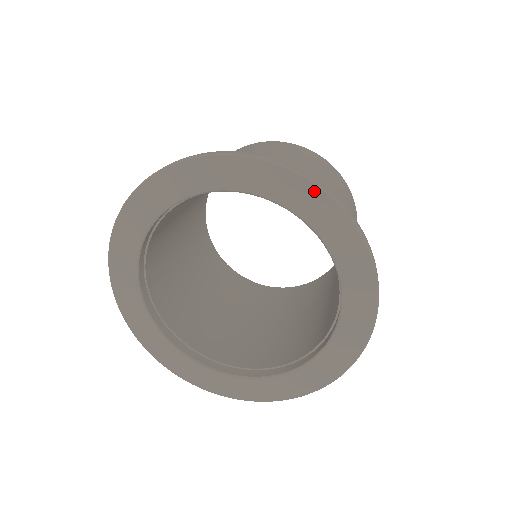
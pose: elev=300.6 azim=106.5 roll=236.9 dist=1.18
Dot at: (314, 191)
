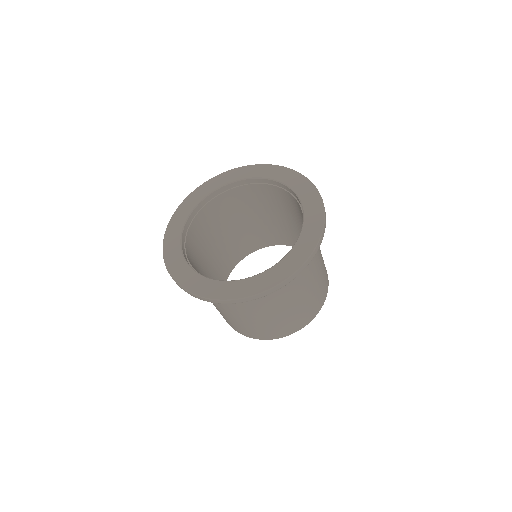
Dot at: (320, 204)
